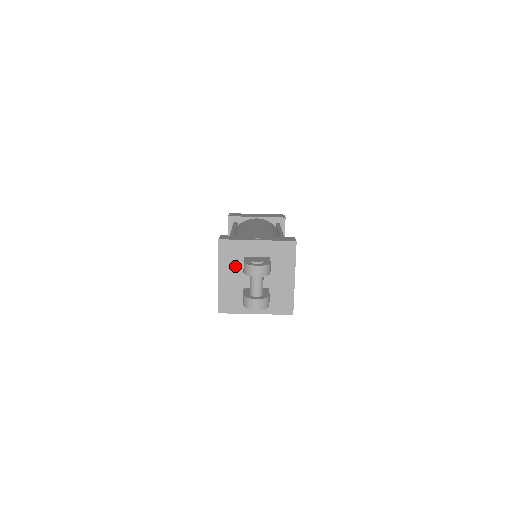
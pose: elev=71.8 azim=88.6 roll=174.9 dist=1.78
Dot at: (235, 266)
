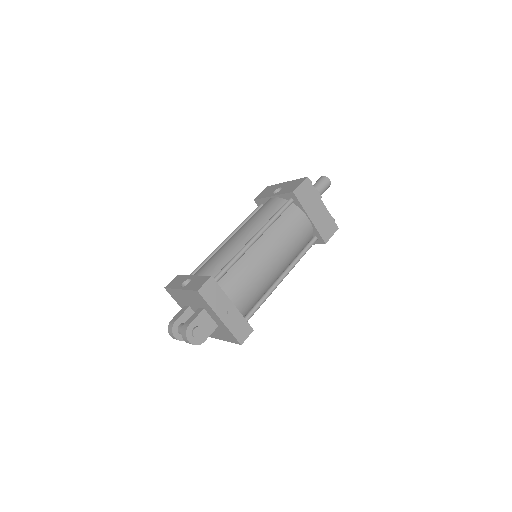
Dot at: (195, 301)
